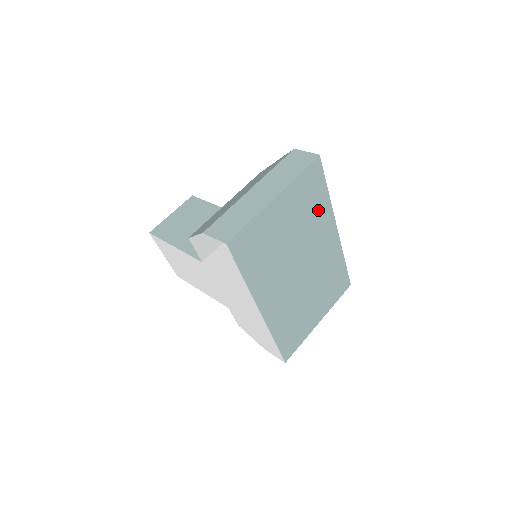
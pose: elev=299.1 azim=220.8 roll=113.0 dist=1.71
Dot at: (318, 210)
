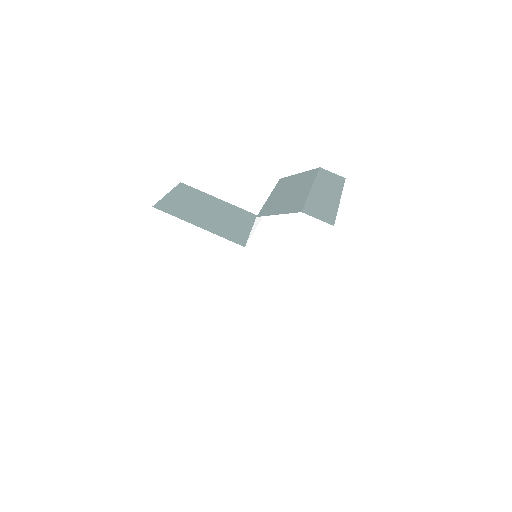
Dot at: occluded
